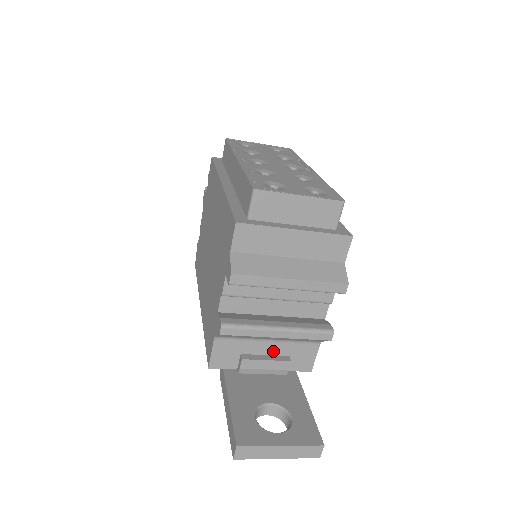
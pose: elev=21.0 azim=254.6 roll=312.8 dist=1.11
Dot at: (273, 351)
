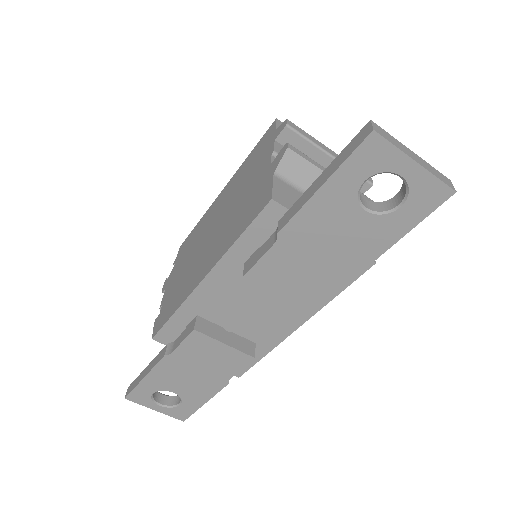
Dot at: occluded
